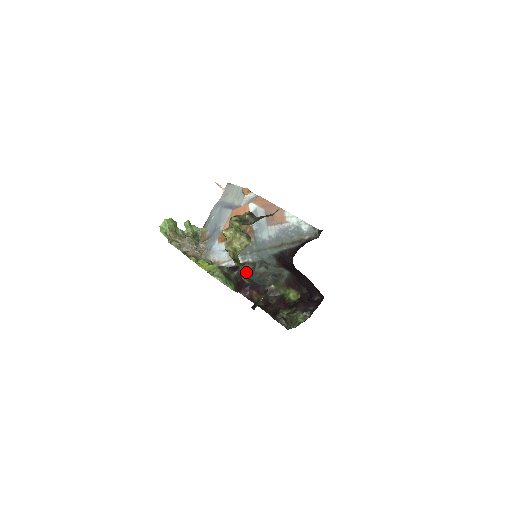
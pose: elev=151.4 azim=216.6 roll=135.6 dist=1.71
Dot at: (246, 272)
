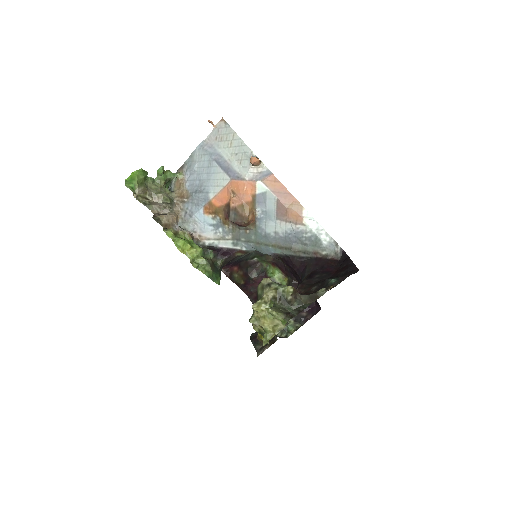
Dot at: (267, 342)
